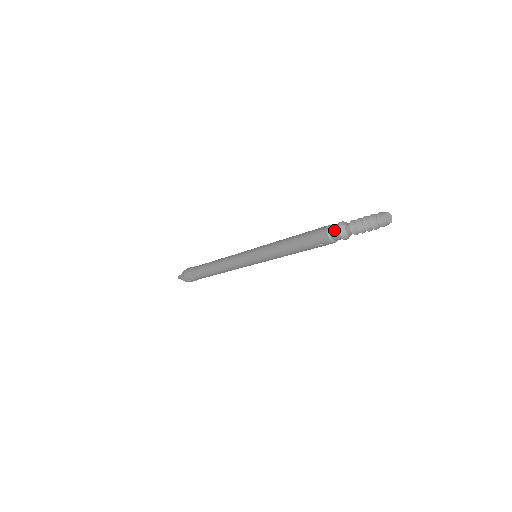
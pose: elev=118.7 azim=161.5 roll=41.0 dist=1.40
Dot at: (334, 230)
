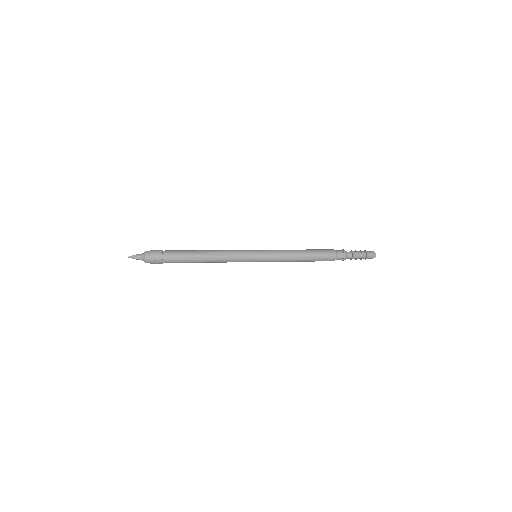
Dot at: (341, 254)
